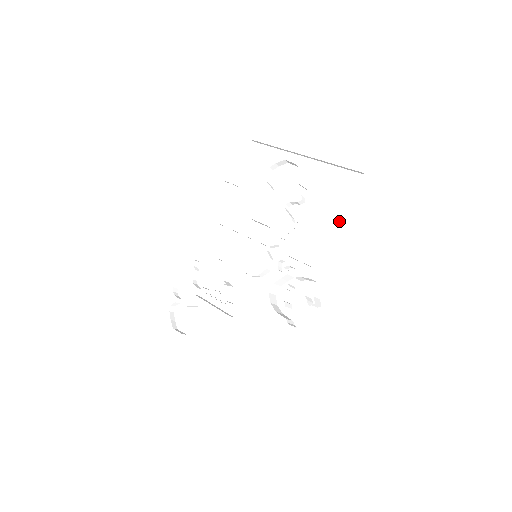
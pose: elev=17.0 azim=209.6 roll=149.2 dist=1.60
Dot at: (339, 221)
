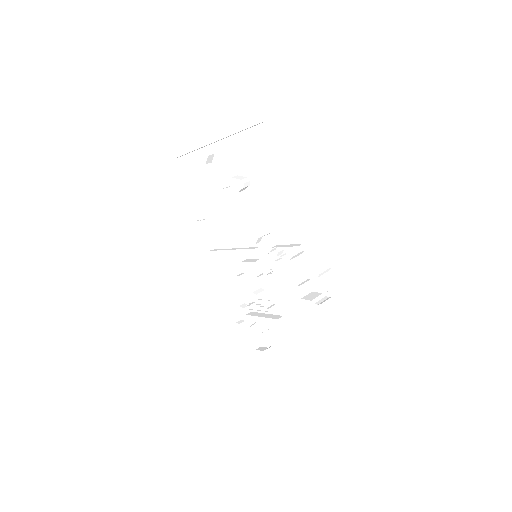
Dot at: (281, 183)
